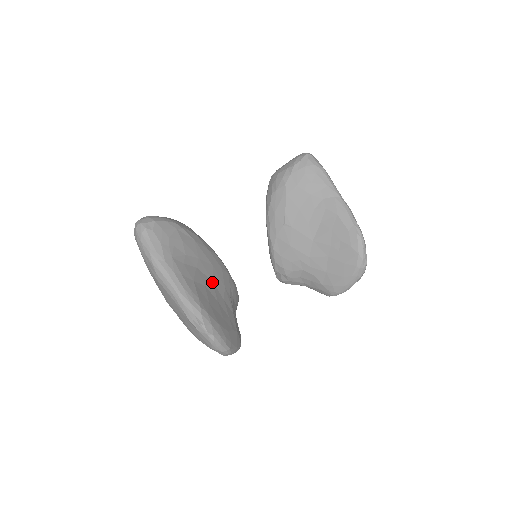
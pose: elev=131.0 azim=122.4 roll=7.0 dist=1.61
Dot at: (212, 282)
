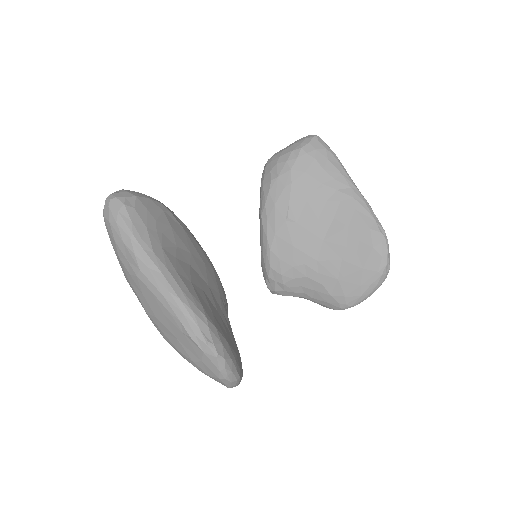
Dot at: (208, 286)
